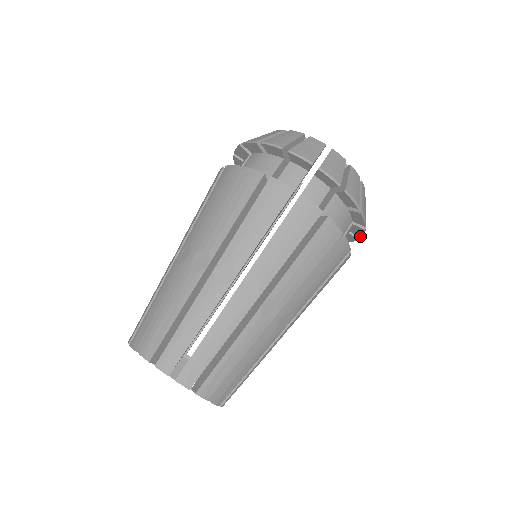
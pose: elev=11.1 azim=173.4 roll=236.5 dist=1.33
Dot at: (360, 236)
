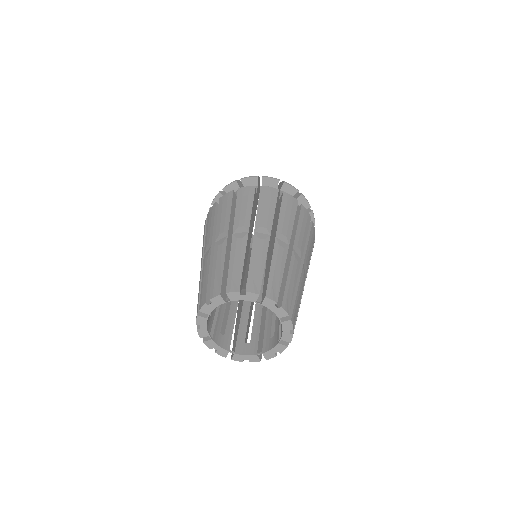
Dot at: occluded
